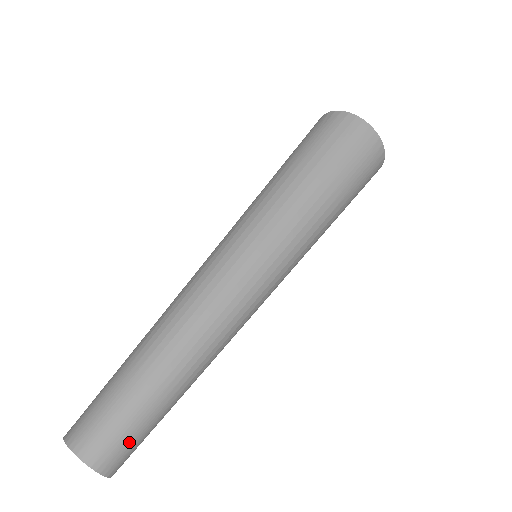
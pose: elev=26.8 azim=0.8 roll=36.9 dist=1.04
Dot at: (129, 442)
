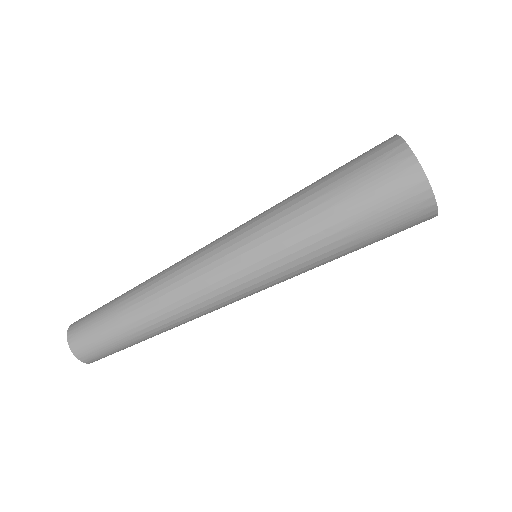
Dot at: (94, 343)
